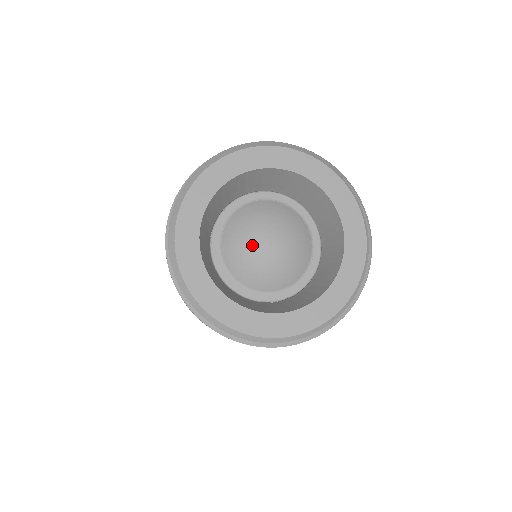
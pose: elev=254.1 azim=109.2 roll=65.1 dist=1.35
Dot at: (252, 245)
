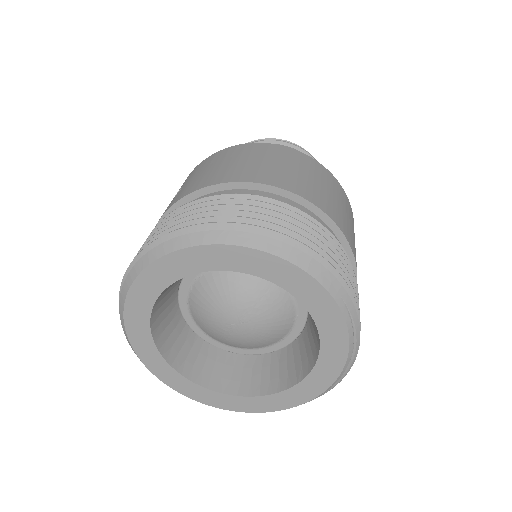
Dot at: (218, 316)
